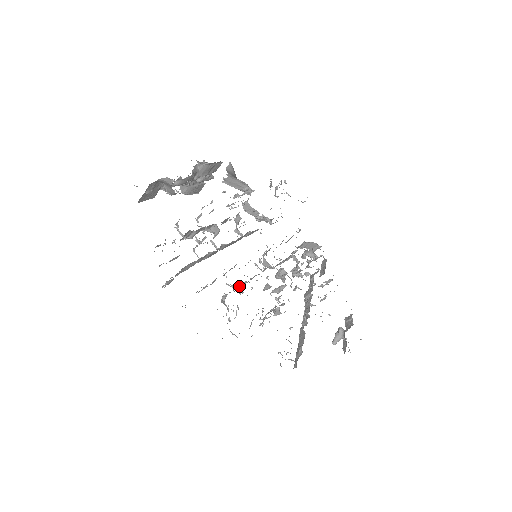
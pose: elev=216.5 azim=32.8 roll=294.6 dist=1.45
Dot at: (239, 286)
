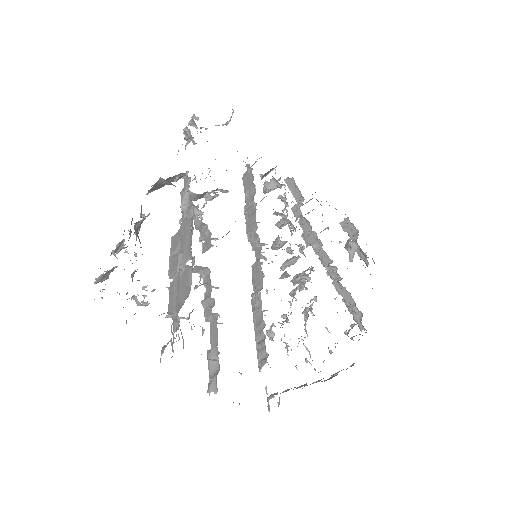
Dot at: occluded
